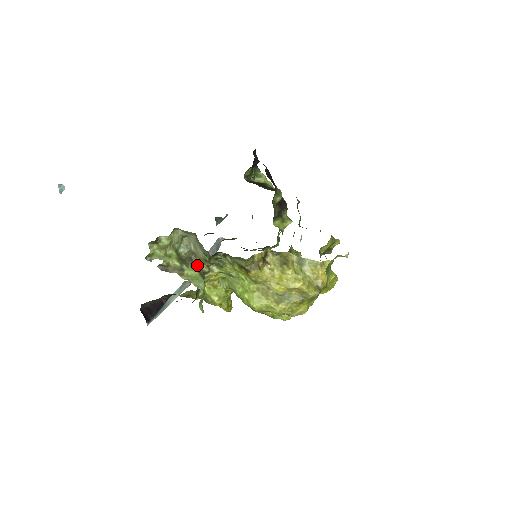
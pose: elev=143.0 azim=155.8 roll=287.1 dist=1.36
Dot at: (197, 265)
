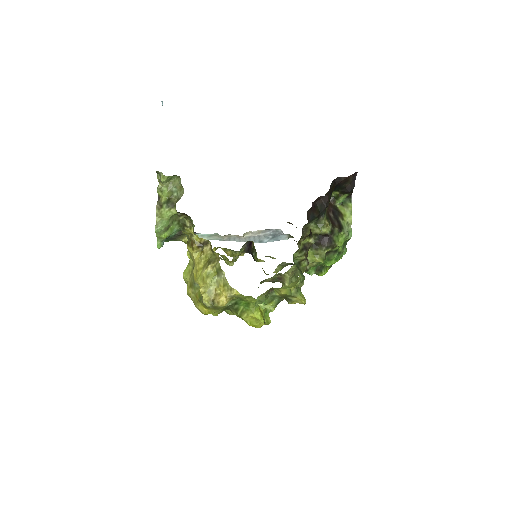
Dot at: (174, 212)
